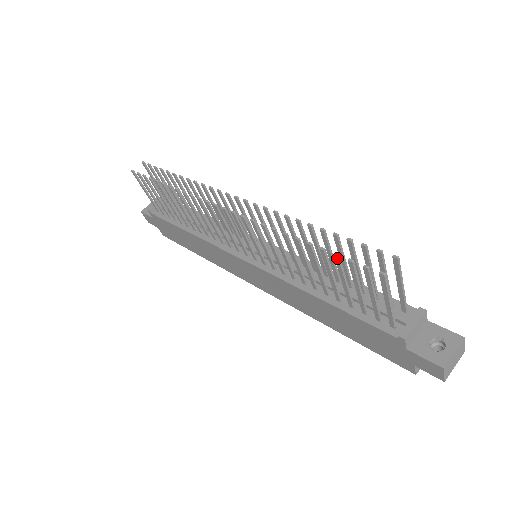
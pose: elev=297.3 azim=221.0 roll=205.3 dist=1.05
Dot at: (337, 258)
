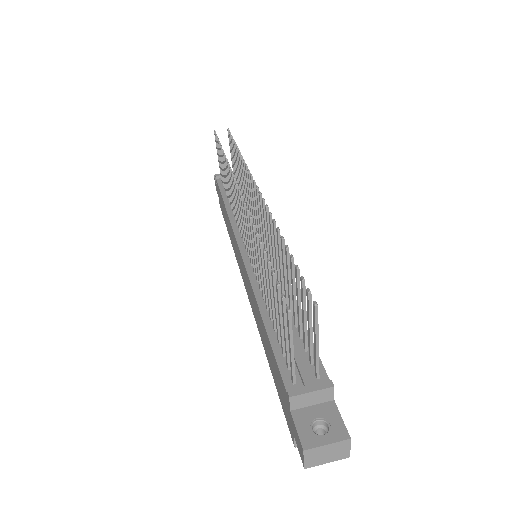
Dot at: (272, 276)
